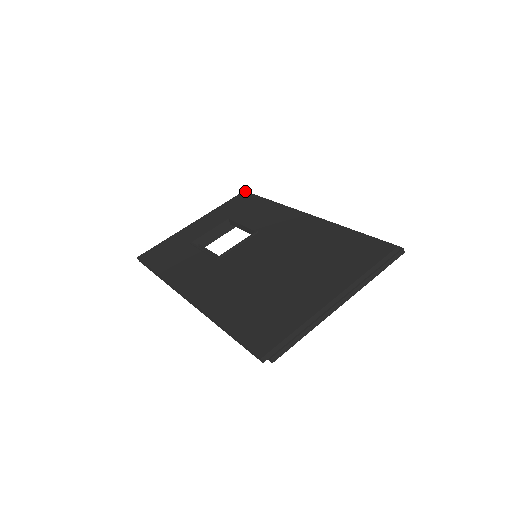
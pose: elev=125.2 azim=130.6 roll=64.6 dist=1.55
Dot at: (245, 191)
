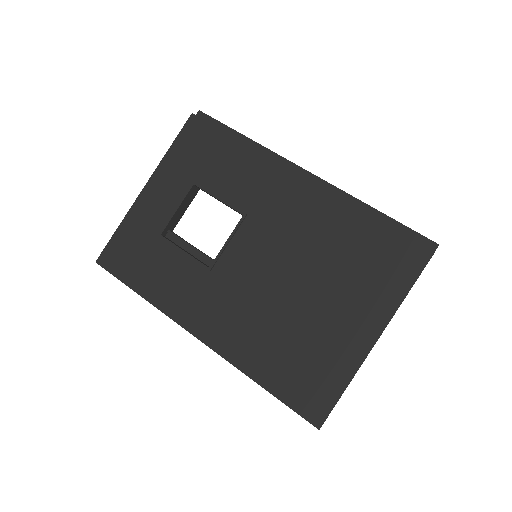
Dot at: (194, 114)
